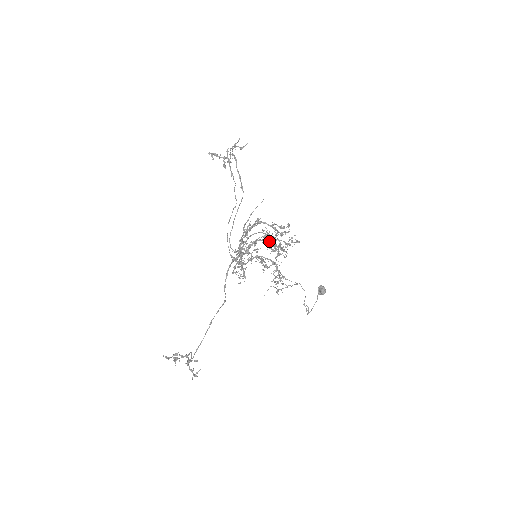
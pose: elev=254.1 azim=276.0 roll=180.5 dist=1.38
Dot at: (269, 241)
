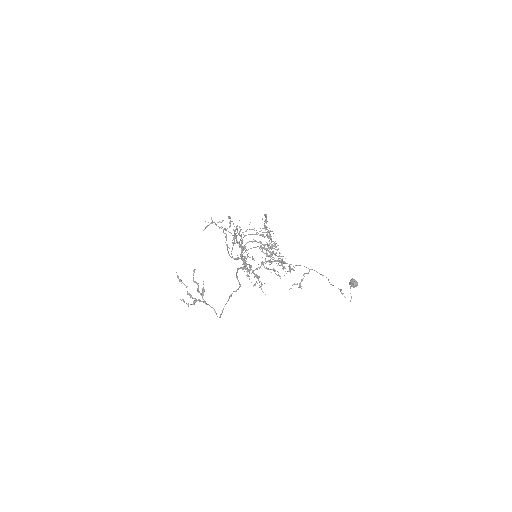
Dot at: (259, 242)
